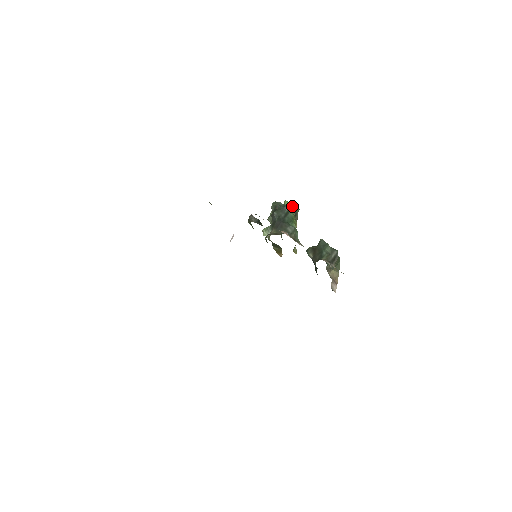
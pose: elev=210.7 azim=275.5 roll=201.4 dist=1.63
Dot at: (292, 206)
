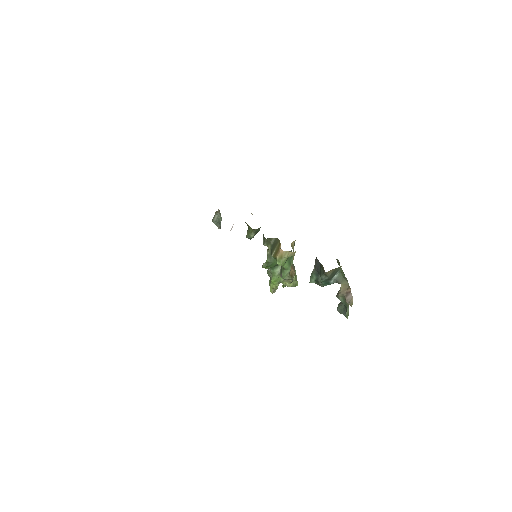
Dot at: occluded
